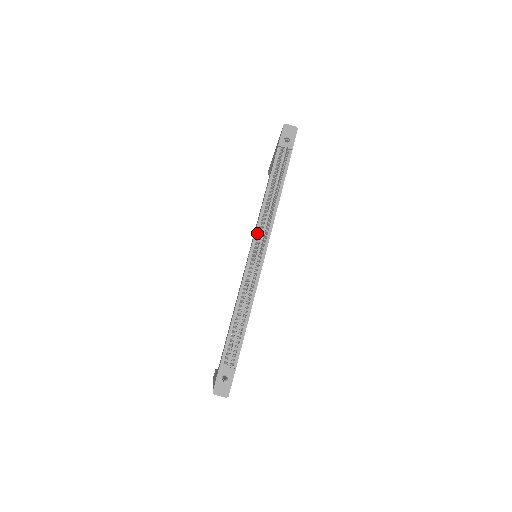
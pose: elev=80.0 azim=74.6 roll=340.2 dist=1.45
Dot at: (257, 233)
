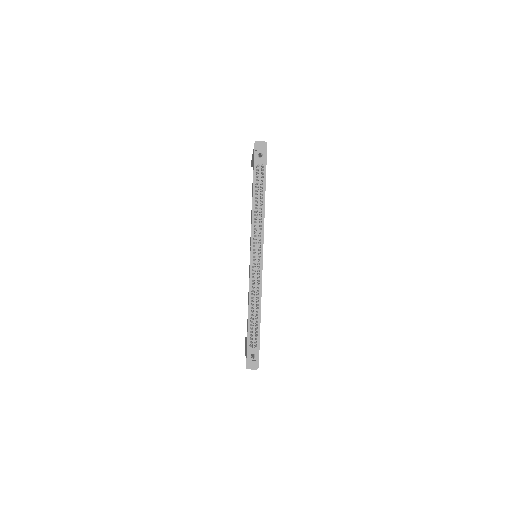
Dot at: (253, 241)
